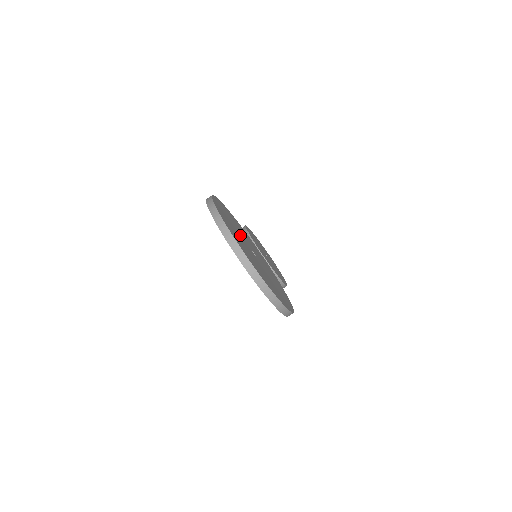
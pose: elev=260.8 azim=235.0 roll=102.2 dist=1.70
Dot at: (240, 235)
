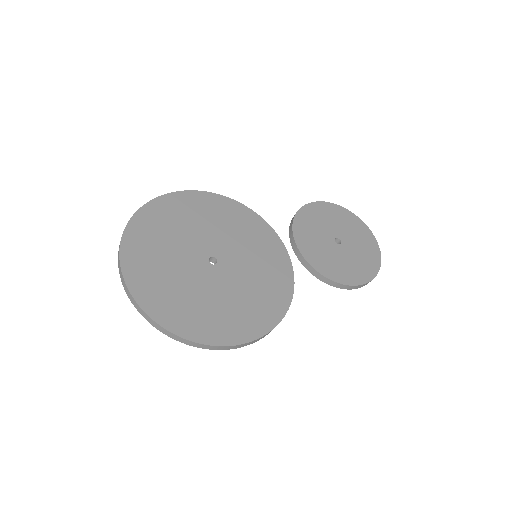
Dot at: (191, 240)
